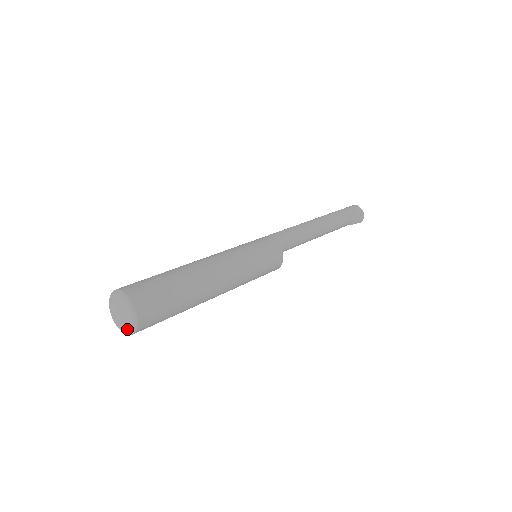
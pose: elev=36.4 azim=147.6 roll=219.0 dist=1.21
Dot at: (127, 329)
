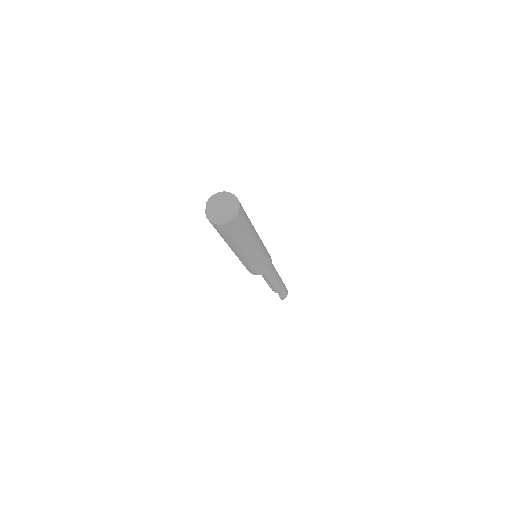
Dot at: (218, 218)
